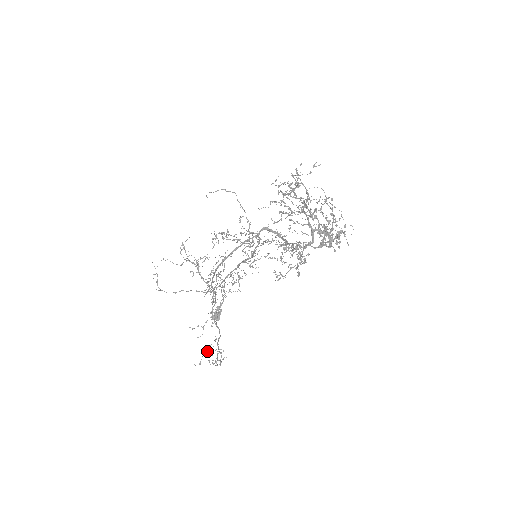
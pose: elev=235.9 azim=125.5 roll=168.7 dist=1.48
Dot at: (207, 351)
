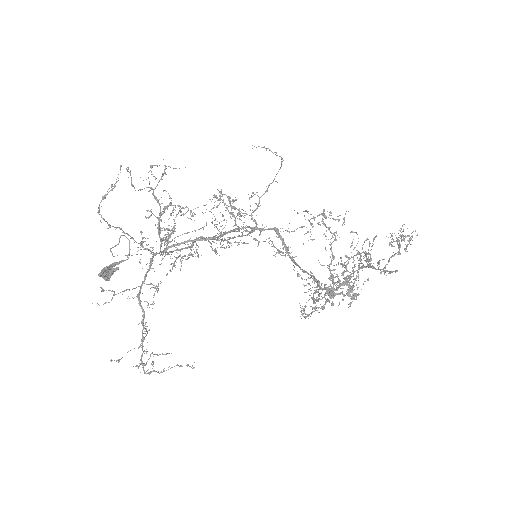
Dot at: occluded
